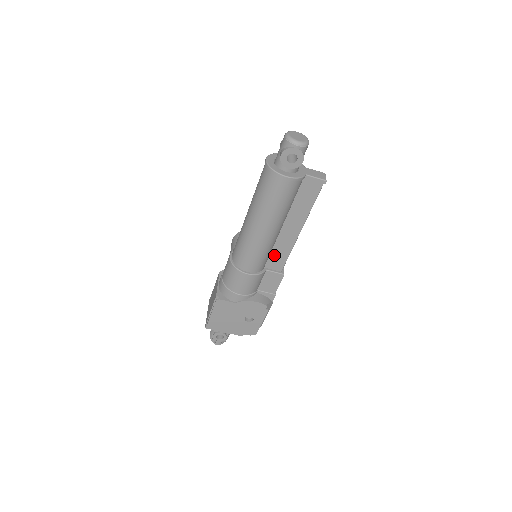
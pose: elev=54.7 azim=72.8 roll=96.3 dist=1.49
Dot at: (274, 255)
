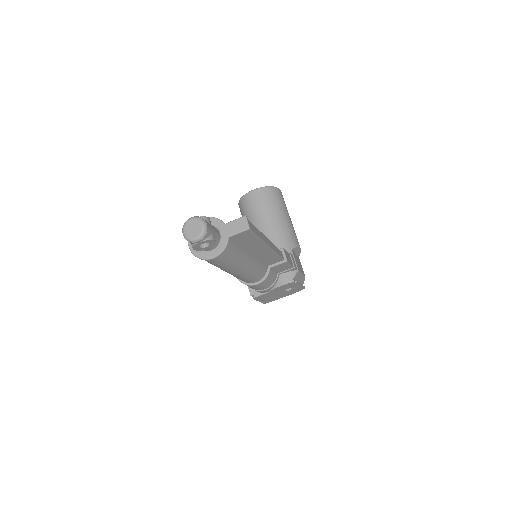
Dot at: (266, 261)
